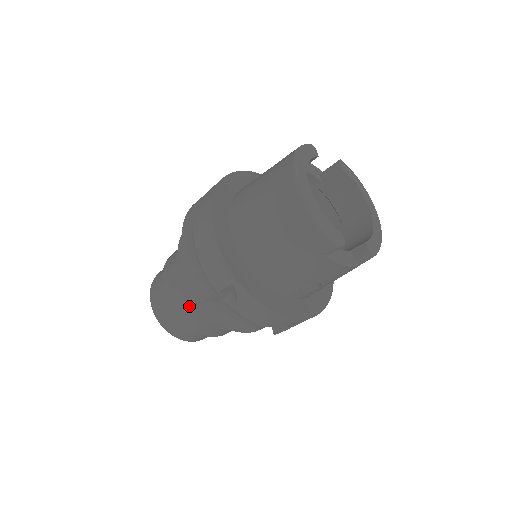
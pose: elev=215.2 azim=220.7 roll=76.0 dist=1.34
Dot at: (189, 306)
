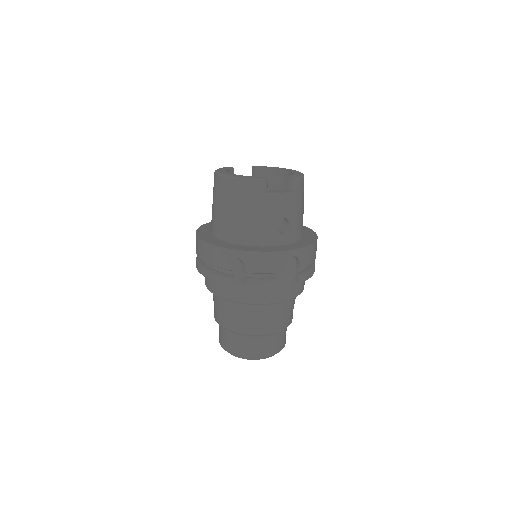
Dot at: (237, 314)
